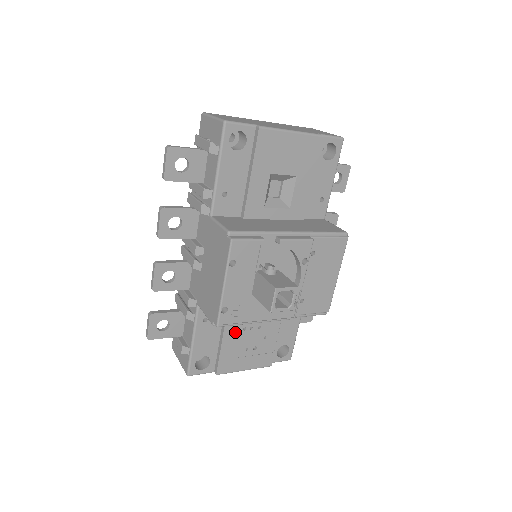
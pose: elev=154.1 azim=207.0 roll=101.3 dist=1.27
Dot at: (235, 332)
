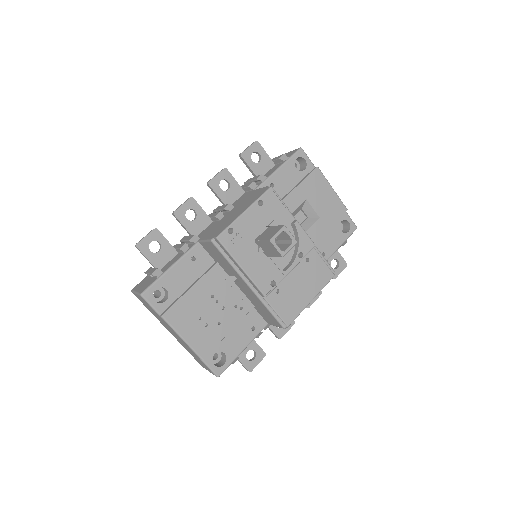
Dot at: (205, 291)
